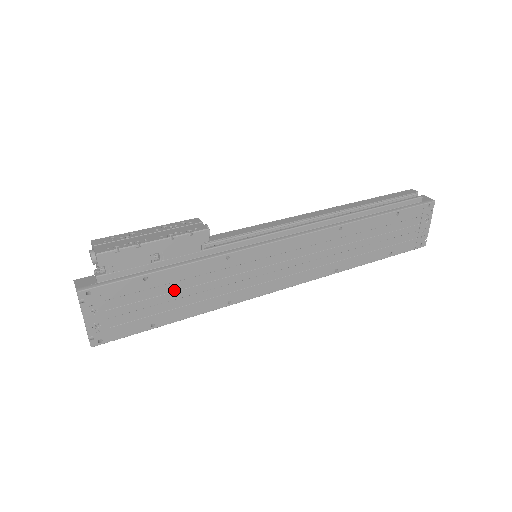
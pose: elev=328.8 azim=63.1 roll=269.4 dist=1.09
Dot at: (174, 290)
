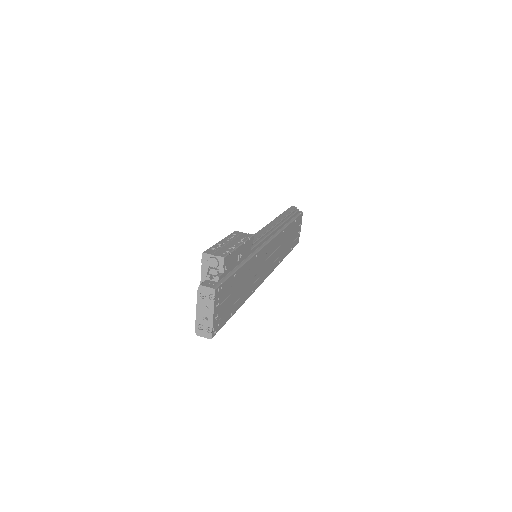
Dot at: (240, 284)
